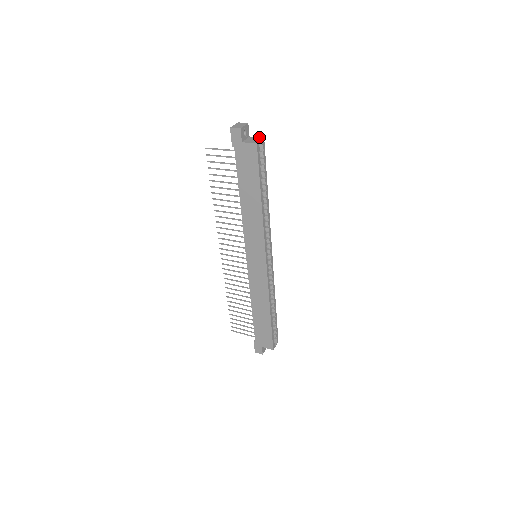
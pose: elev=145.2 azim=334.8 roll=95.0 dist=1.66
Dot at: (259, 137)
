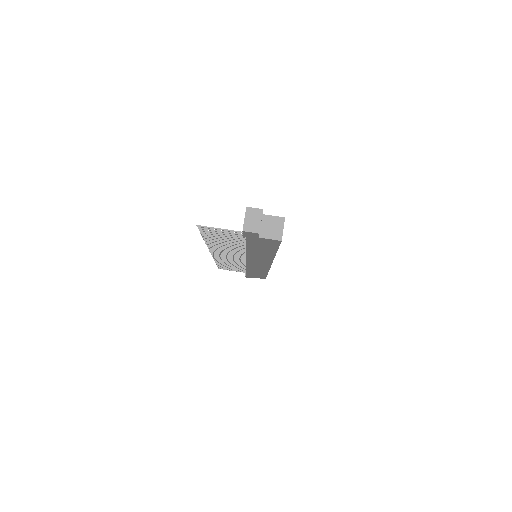
Dot at: (277, 216)
